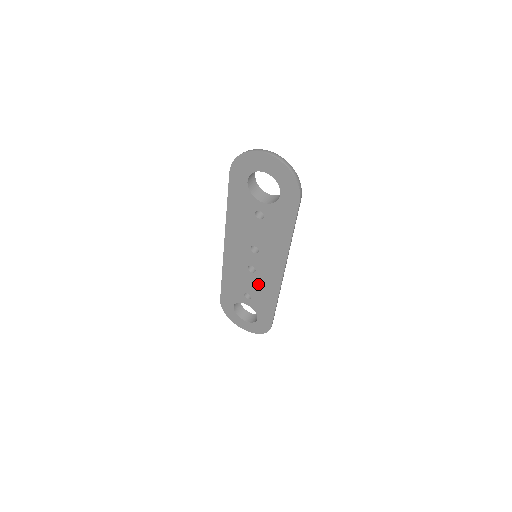
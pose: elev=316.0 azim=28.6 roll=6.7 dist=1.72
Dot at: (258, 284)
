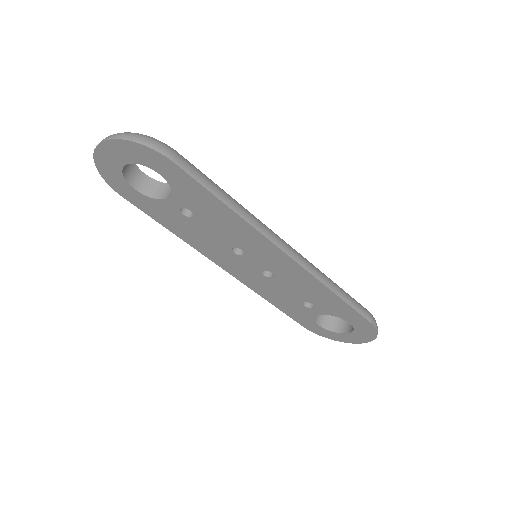
Dot at: (293, 285)
